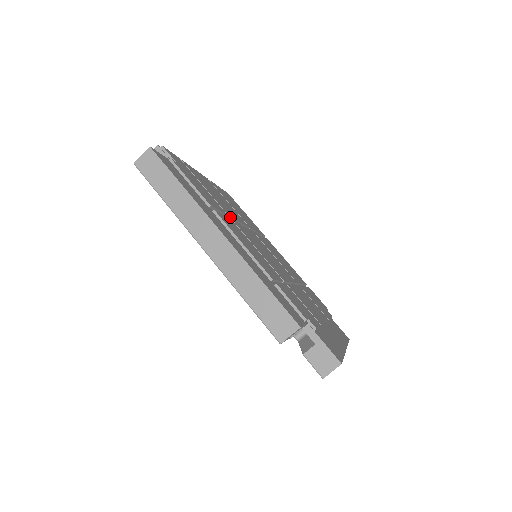
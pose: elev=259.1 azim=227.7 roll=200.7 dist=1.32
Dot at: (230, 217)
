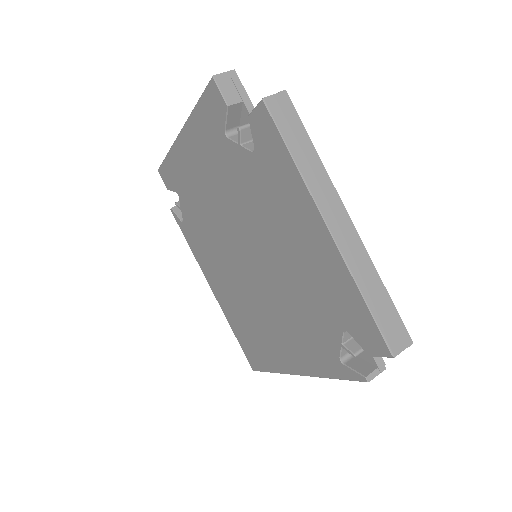
Dot at: occluded
